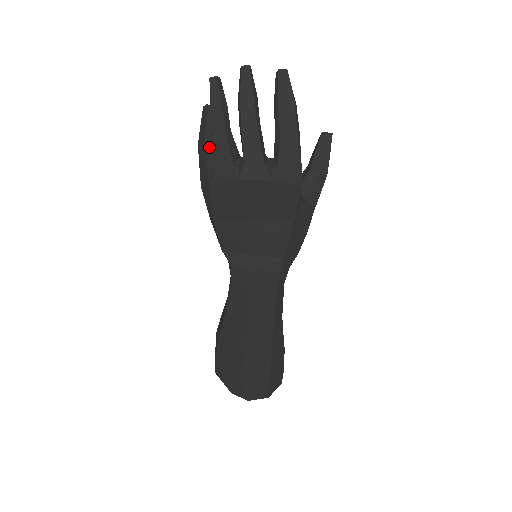
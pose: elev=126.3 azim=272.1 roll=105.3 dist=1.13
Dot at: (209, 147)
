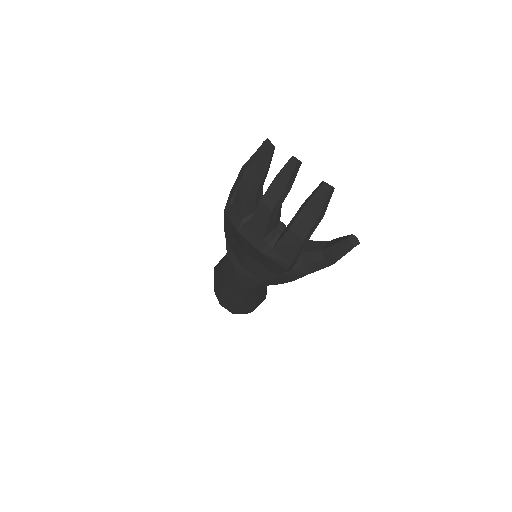
Dot at: occluded
